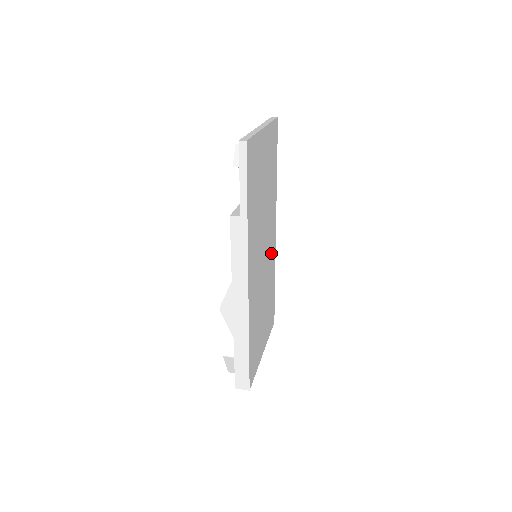
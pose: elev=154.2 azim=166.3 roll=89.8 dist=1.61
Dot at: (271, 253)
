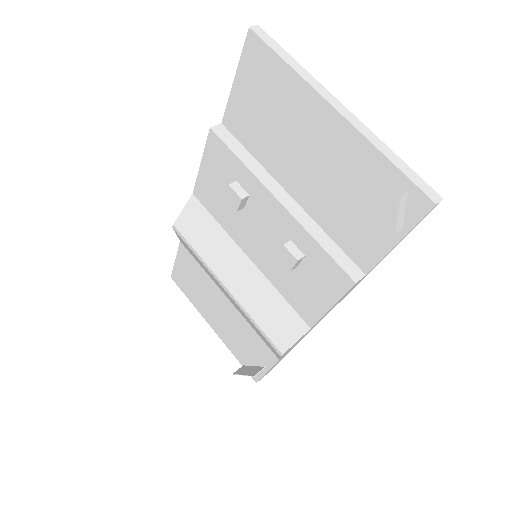
Dot at: occluded
